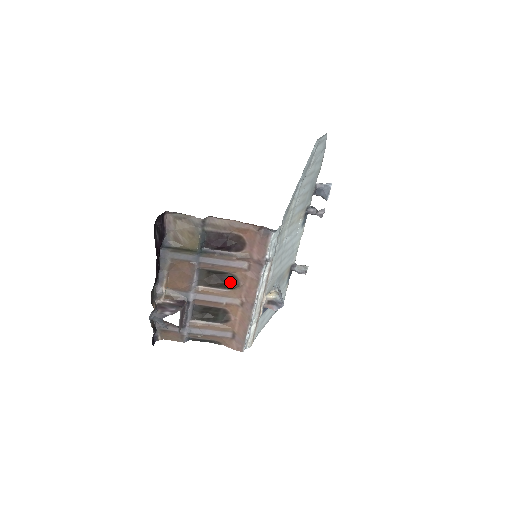
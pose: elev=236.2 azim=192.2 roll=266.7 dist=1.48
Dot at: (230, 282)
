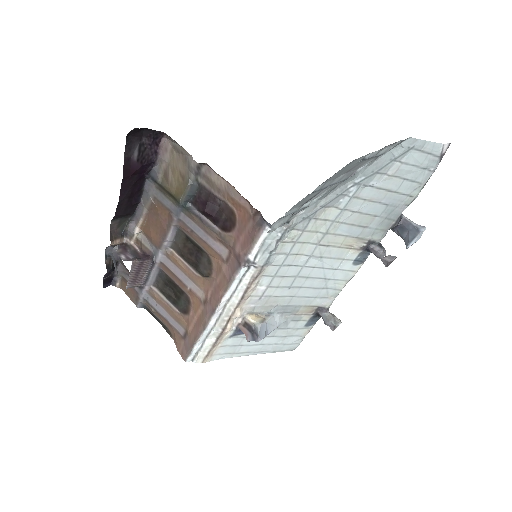
Dot at: (203, 265)
